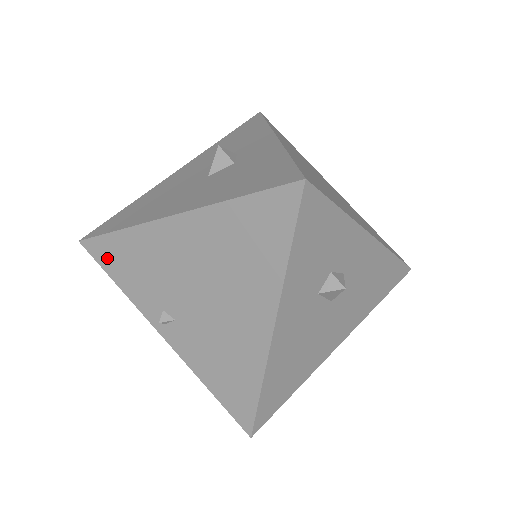
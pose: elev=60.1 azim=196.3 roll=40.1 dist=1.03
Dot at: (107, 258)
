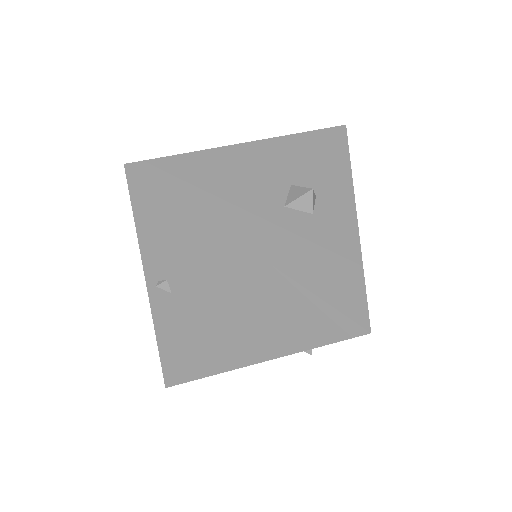
Dot at: (145, 204)
